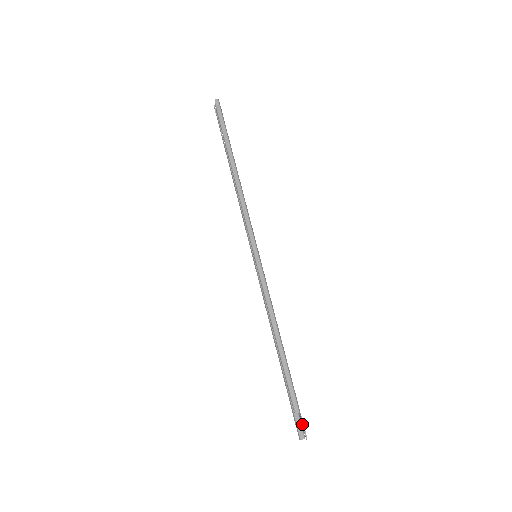
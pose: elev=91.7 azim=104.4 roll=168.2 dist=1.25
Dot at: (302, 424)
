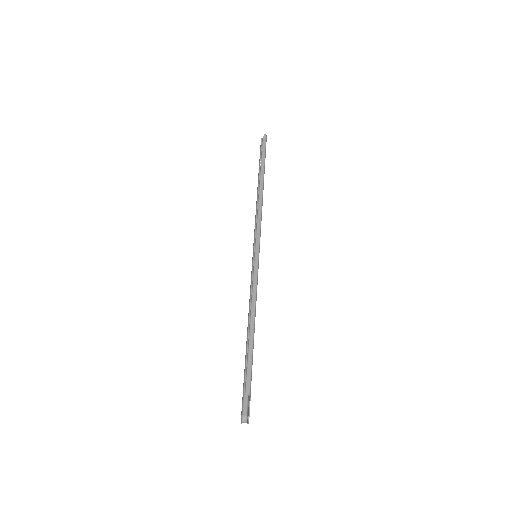
Dot at: (248, 407)
